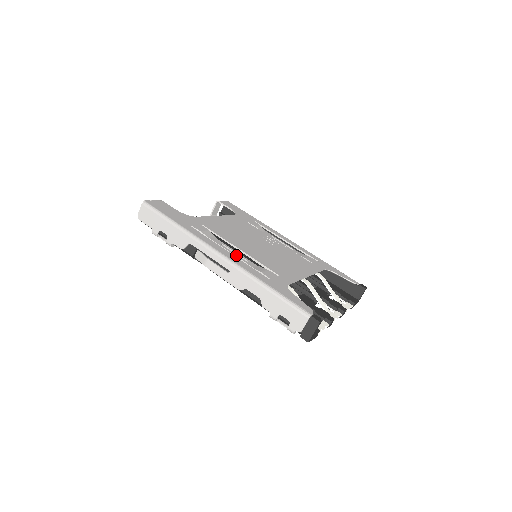
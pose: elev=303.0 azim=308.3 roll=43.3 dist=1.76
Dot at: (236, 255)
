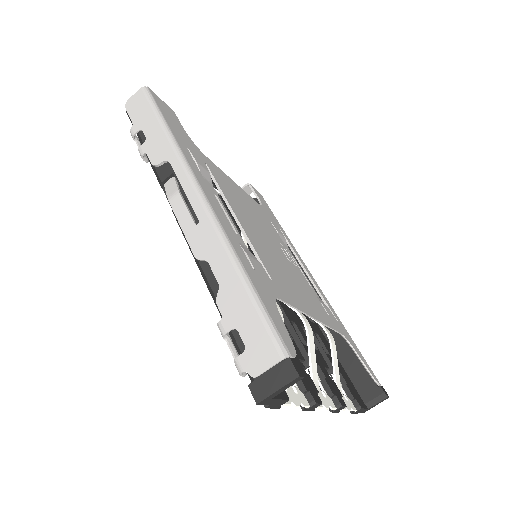
Dot at: (225, 216)
